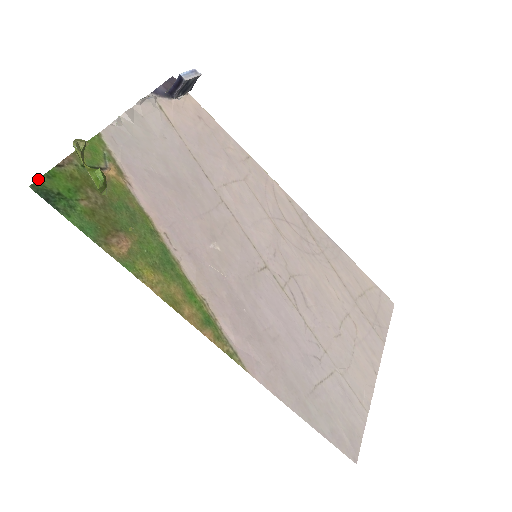
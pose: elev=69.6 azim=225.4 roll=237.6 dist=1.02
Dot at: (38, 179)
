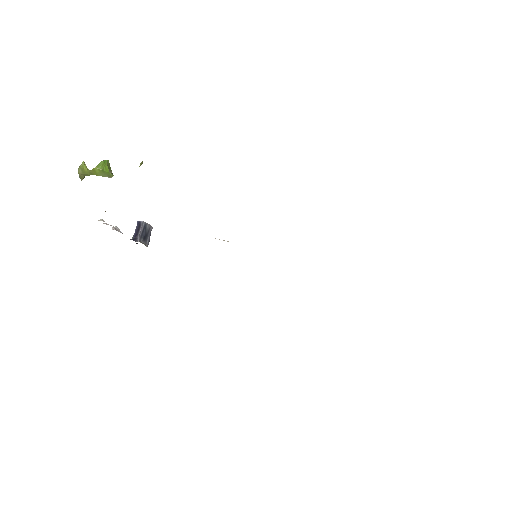
Dot at: occluded
